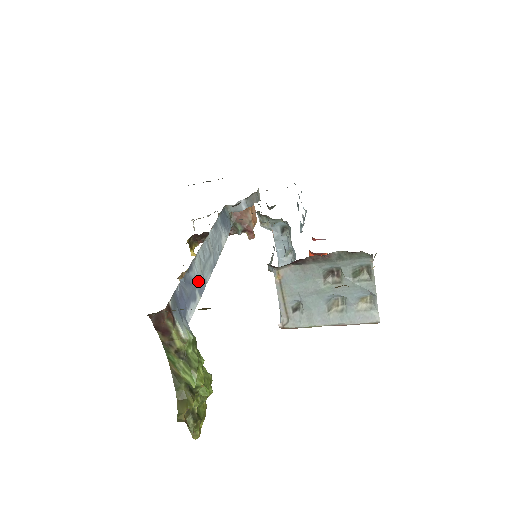
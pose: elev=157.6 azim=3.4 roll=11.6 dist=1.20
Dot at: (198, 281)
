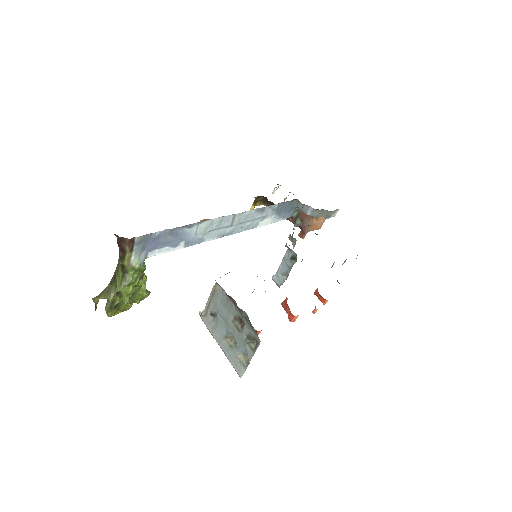
Dot at: (192, 237)
